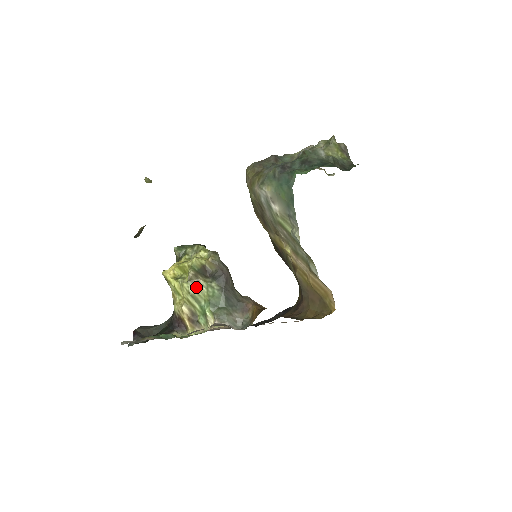
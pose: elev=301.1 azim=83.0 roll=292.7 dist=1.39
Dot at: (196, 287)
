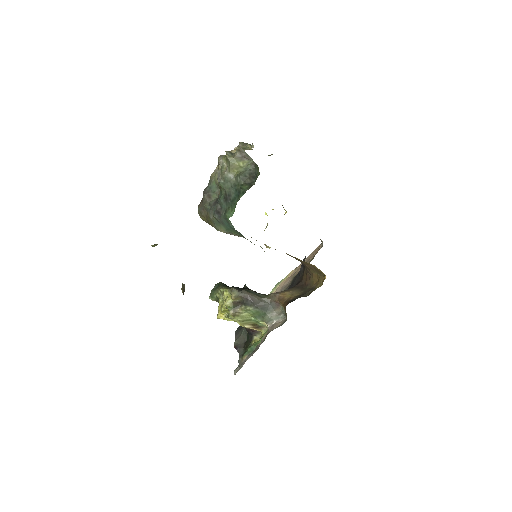
Dot at: (241, 316)
